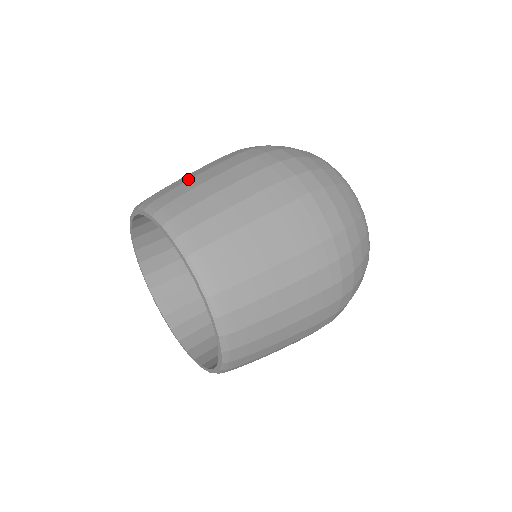
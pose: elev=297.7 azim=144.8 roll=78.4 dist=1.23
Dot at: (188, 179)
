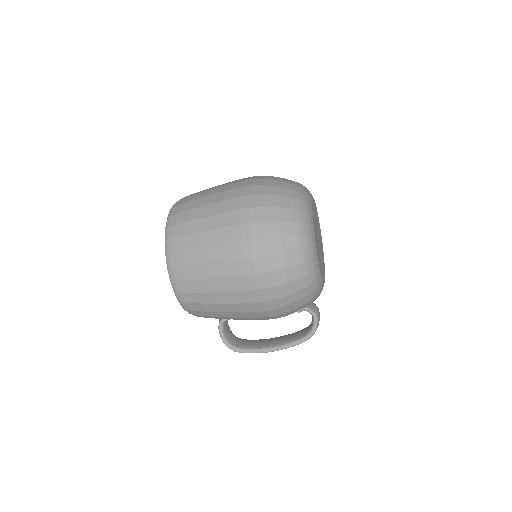
Dot at: occluded
